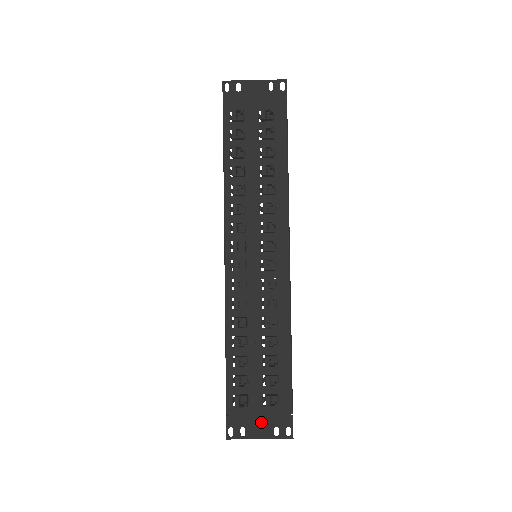
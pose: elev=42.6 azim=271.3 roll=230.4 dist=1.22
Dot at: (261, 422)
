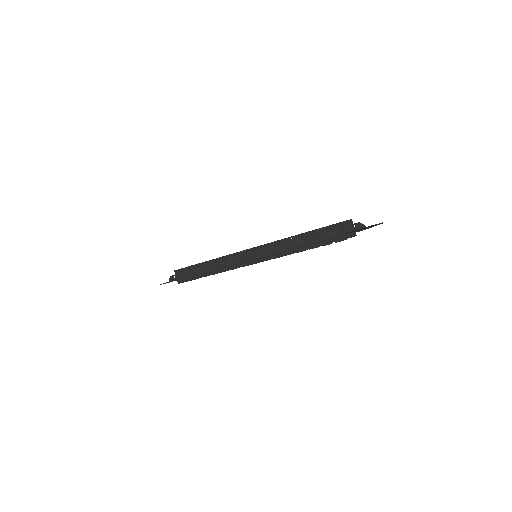
Dot at: occluded
